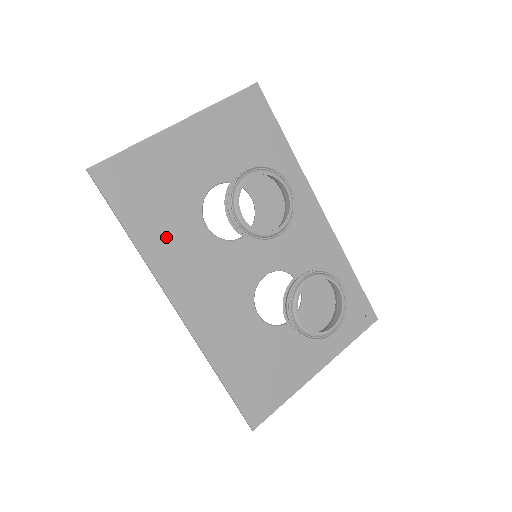
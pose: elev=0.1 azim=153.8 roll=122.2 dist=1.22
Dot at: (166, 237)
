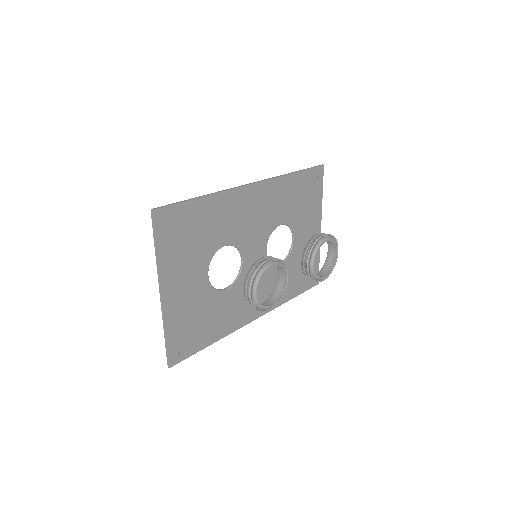
Dot at: (221, 319)
